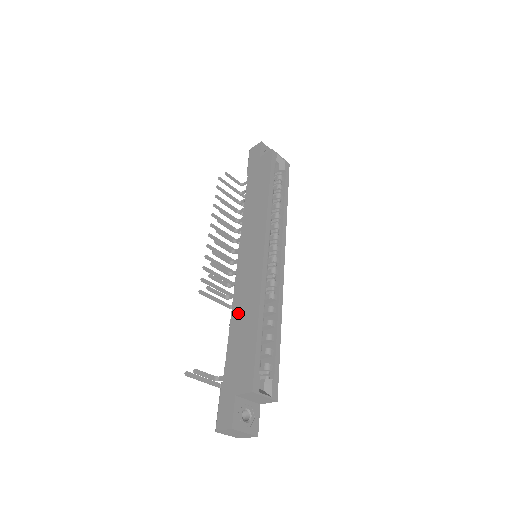
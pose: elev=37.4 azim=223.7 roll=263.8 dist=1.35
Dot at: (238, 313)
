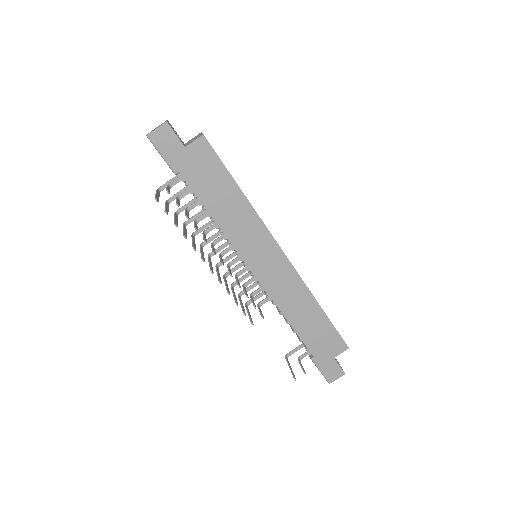
Dot at: (293, 313)
